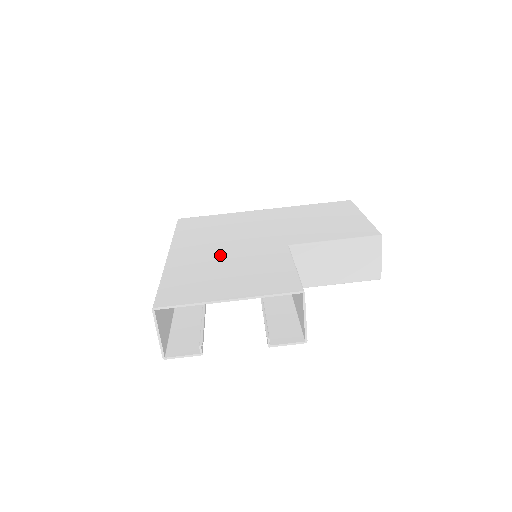
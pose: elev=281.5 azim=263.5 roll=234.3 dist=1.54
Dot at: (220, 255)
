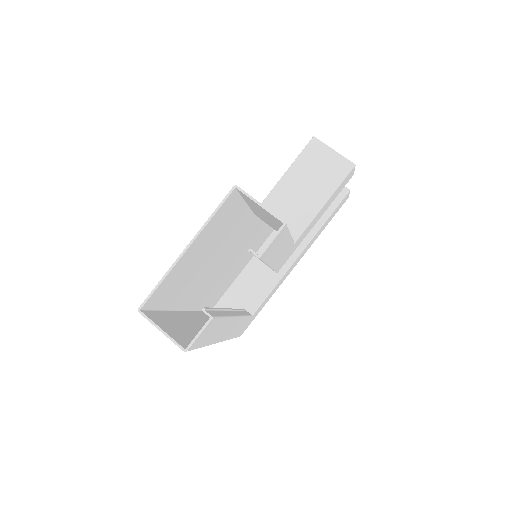
Dot at: occluded
